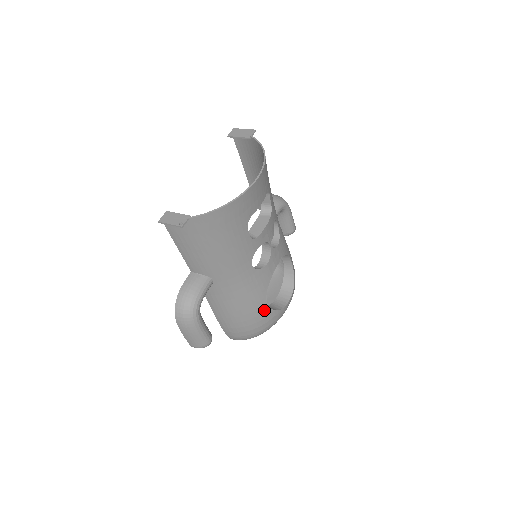
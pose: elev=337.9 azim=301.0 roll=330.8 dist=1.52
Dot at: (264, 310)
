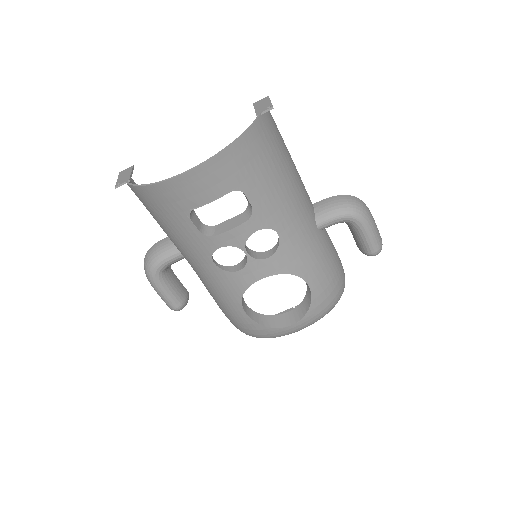
Dot at: (243, 315)
